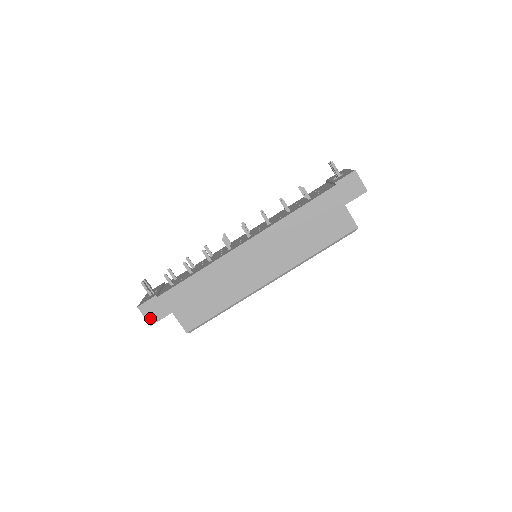
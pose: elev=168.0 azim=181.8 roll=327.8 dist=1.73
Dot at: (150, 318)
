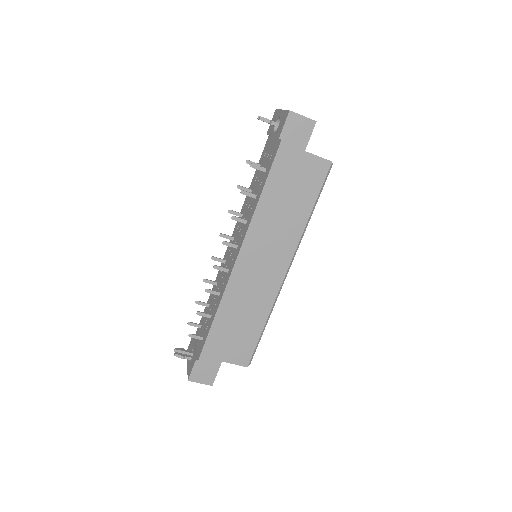
Dot at: (206, 381)
